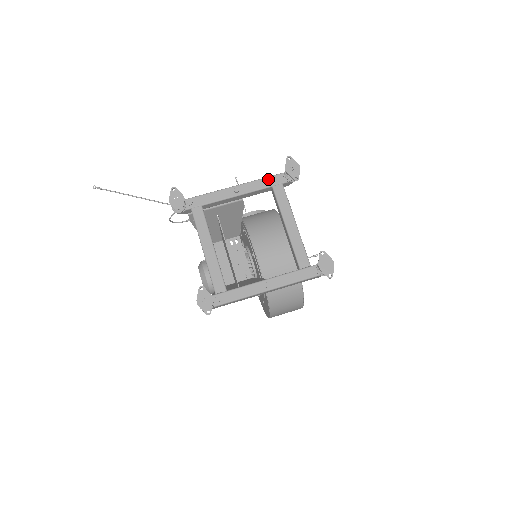
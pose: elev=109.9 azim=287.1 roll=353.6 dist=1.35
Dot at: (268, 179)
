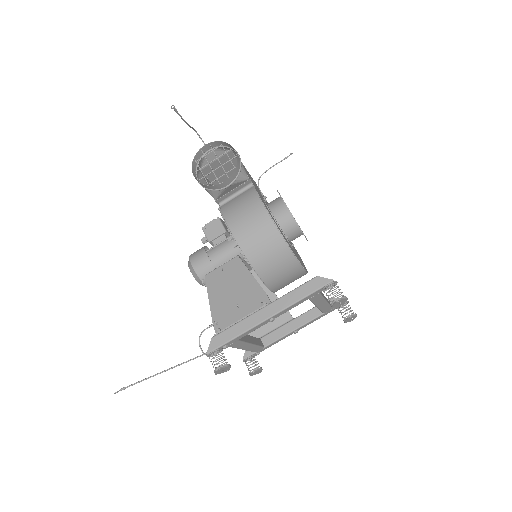
Dot at: (305, 299)
